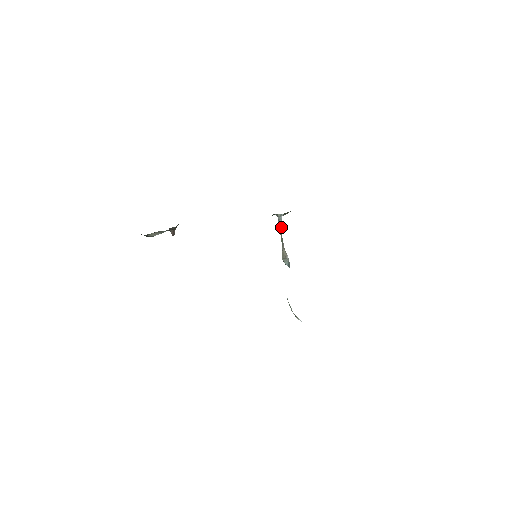
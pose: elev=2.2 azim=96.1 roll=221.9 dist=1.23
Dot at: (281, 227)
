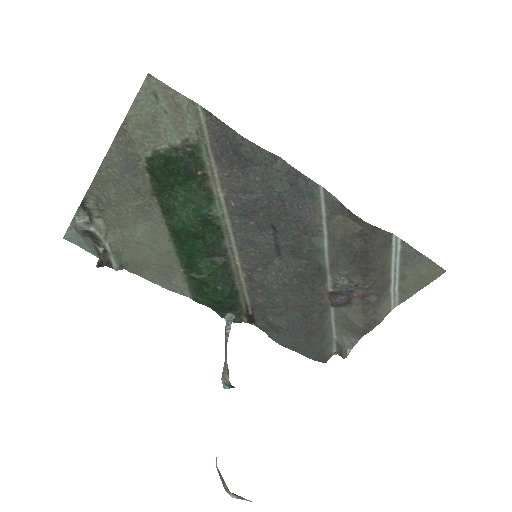
Dot at: (229, 331)
